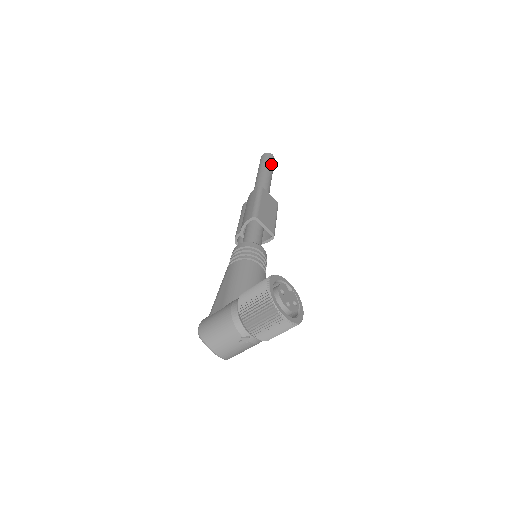
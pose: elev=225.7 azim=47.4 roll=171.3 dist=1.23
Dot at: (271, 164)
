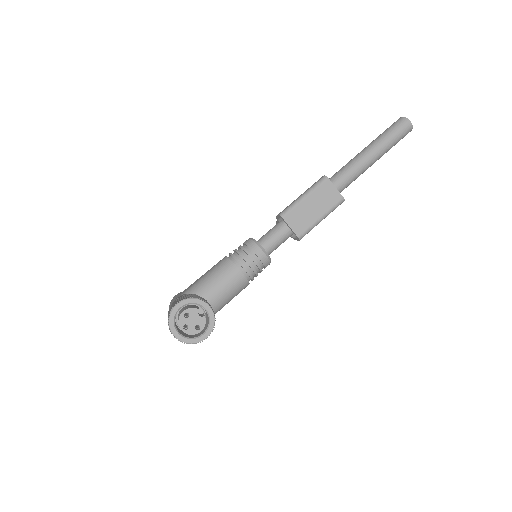
Dot at: (392, 137)
